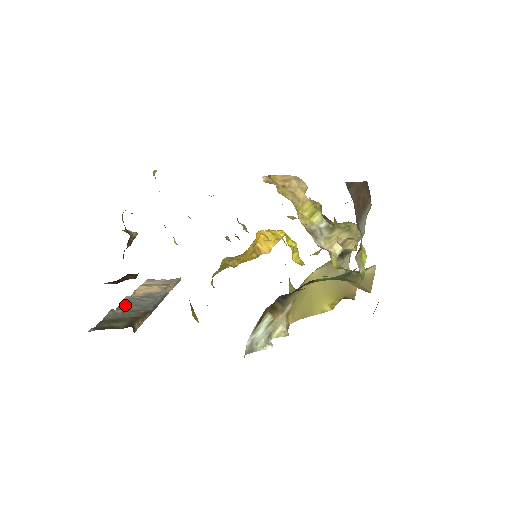
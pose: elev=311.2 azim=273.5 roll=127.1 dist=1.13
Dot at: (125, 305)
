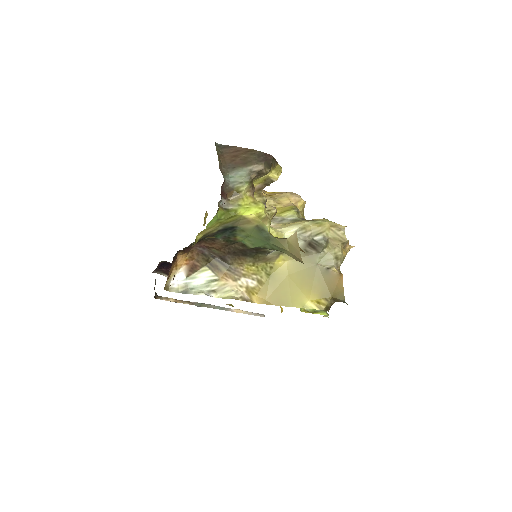
Dot at: occluded
